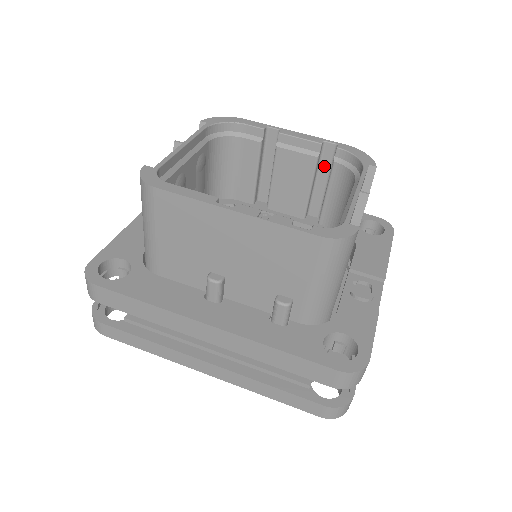
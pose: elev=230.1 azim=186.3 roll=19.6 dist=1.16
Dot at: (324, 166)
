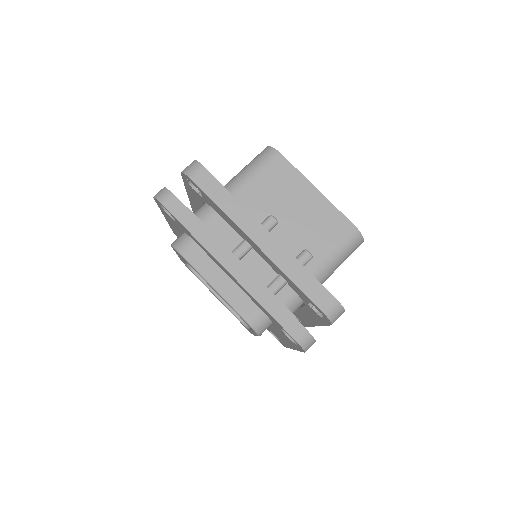
Dot at: occluded
